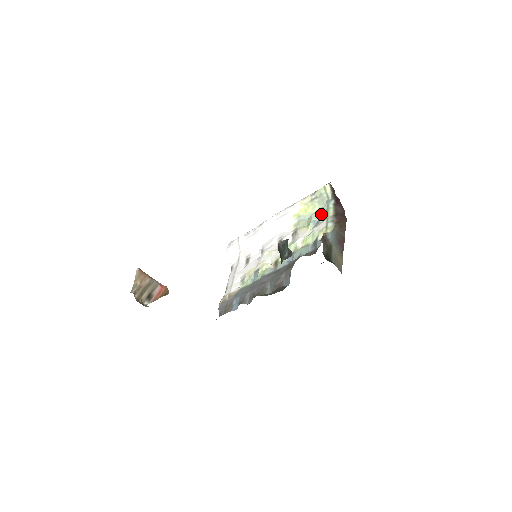
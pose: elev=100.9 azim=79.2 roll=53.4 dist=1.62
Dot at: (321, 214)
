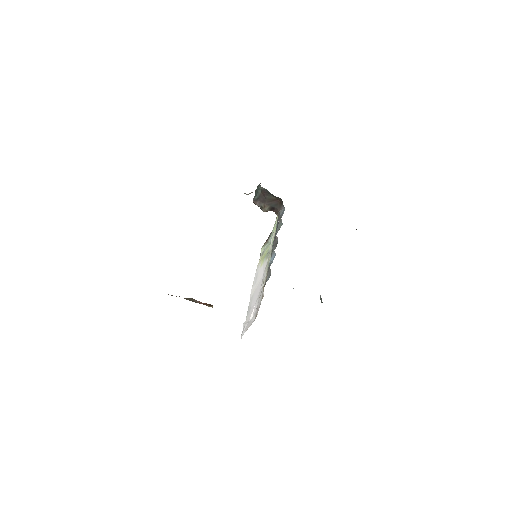
Dot at: occluded
